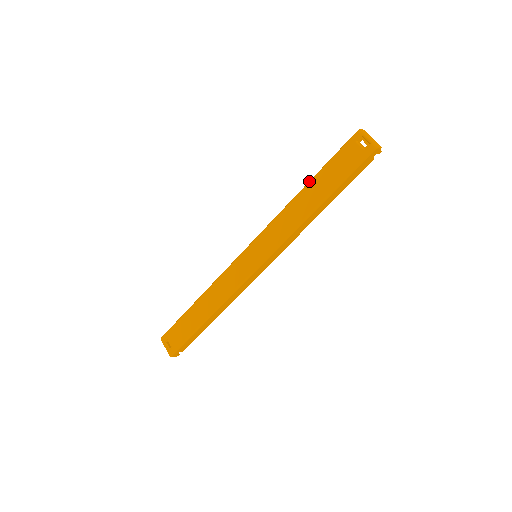
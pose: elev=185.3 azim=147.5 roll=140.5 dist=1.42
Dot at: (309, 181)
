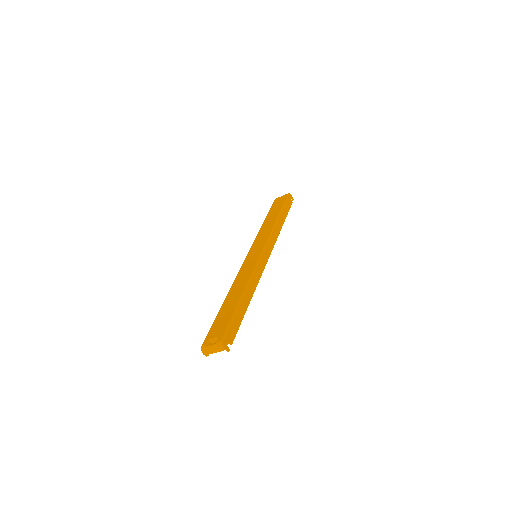
Dot at: (264, 220)
